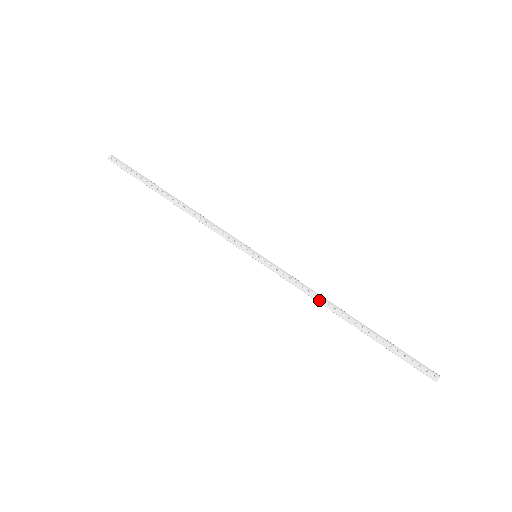
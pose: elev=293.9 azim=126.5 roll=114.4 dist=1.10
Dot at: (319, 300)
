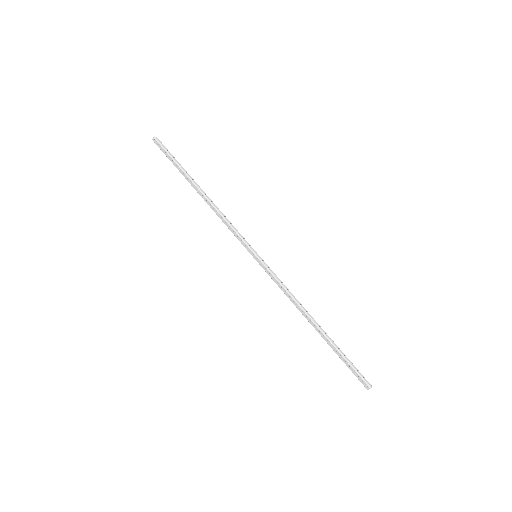
Dot at: (296, 305)
